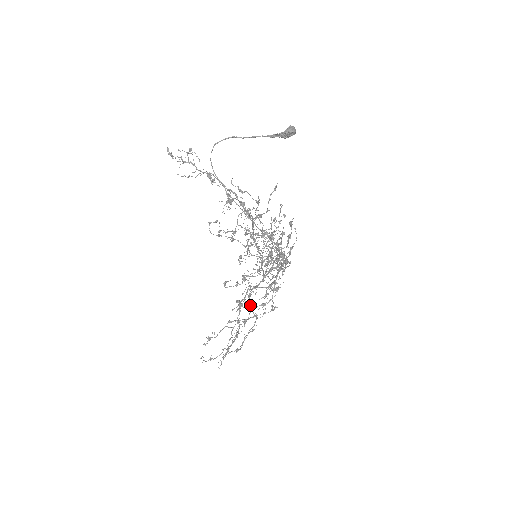
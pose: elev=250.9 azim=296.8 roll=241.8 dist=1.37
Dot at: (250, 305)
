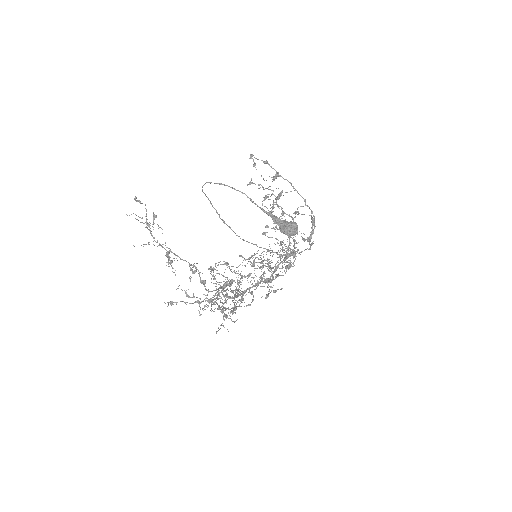
Dot at: (222, 309)
